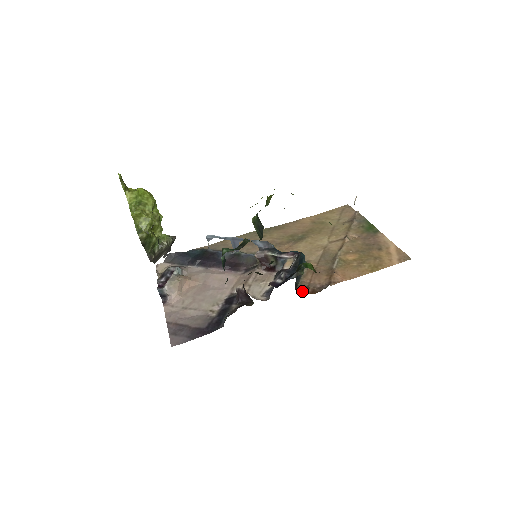
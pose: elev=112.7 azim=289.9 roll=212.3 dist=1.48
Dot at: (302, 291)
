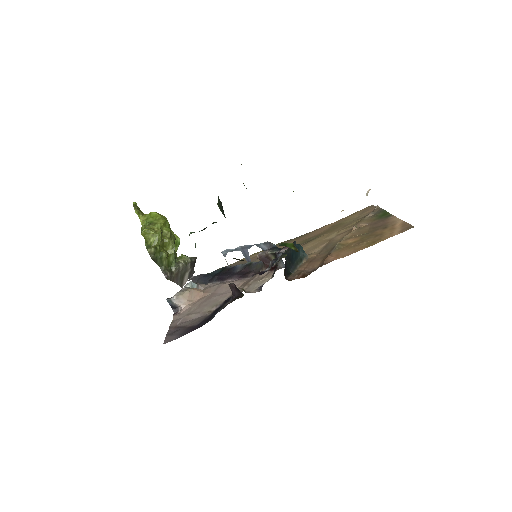
Dot at: (293, 278)
